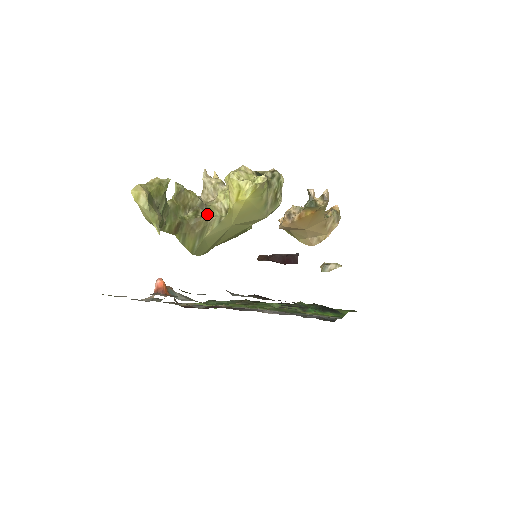
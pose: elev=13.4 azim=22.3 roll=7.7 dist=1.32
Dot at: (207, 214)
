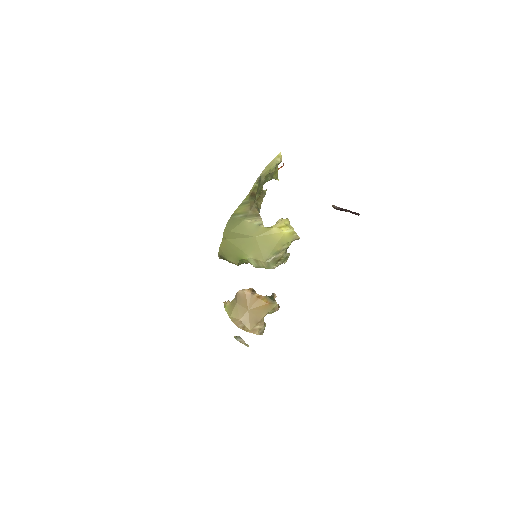
Dot at: occluded
